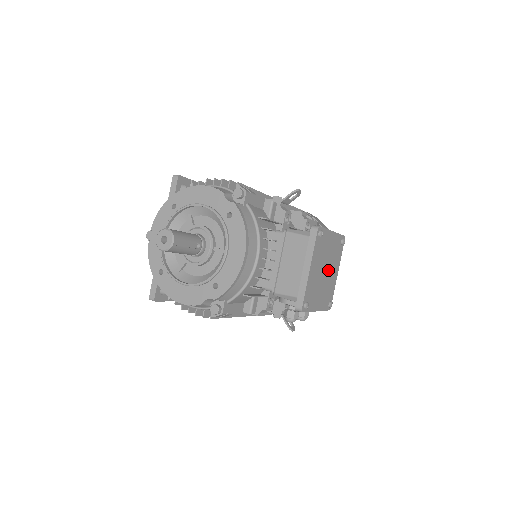
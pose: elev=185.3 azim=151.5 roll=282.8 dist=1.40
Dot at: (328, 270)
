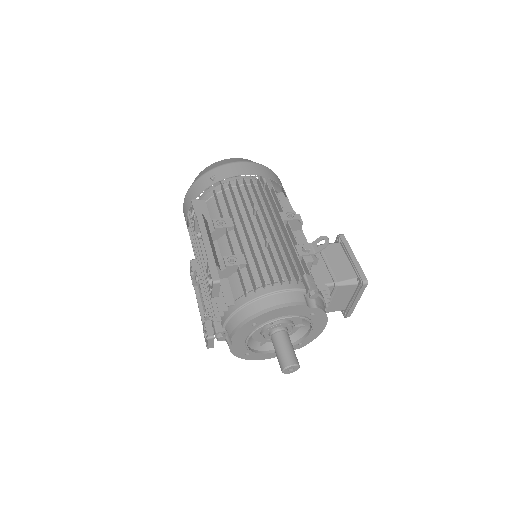
Dot at: occluded
